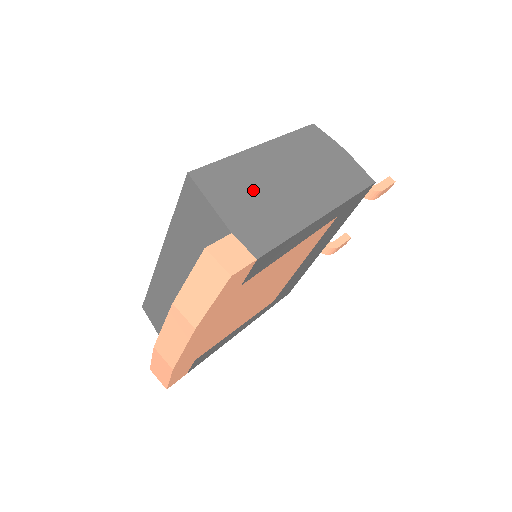
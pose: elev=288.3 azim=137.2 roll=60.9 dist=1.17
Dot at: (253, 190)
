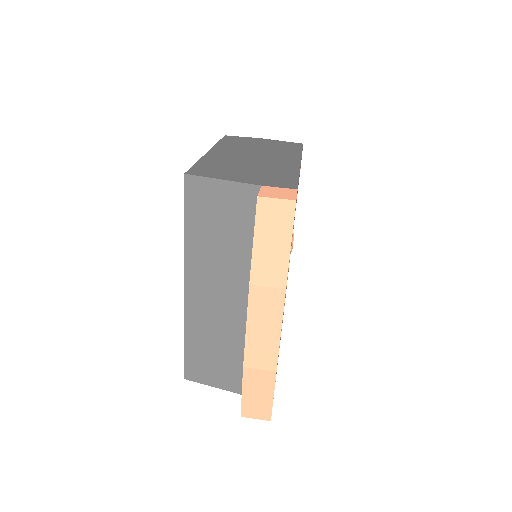
Dot at: (240, 167)
